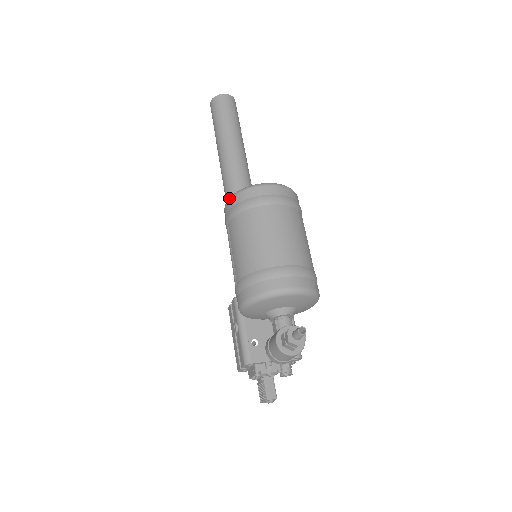
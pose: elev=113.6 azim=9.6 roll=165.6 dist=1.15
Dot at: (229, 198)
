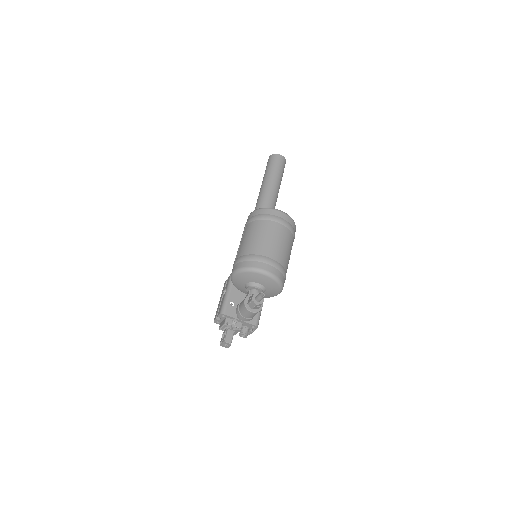
Dot at: (253, 211)
